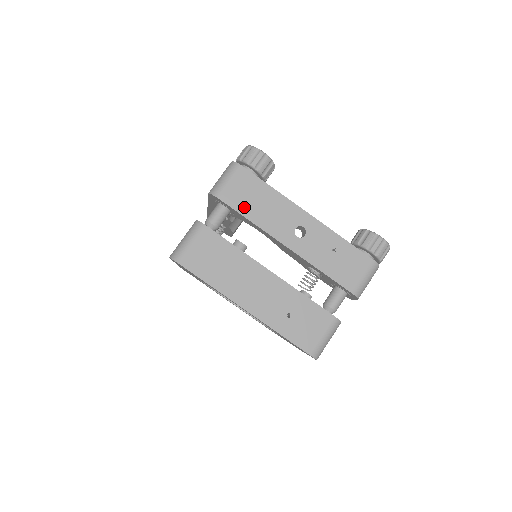
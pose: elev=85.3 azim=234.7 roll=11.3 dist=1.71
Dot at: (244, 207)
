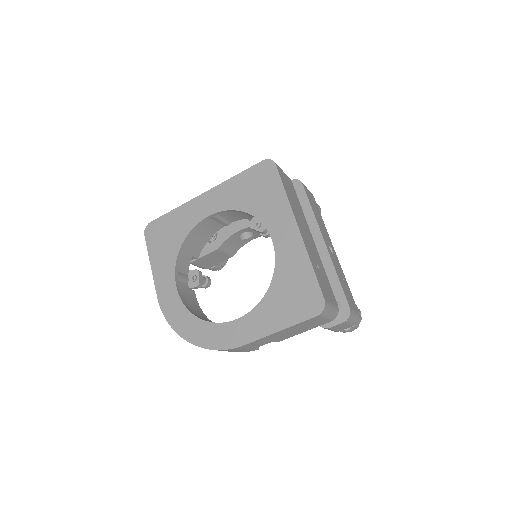
Dot at: (311, 204)
